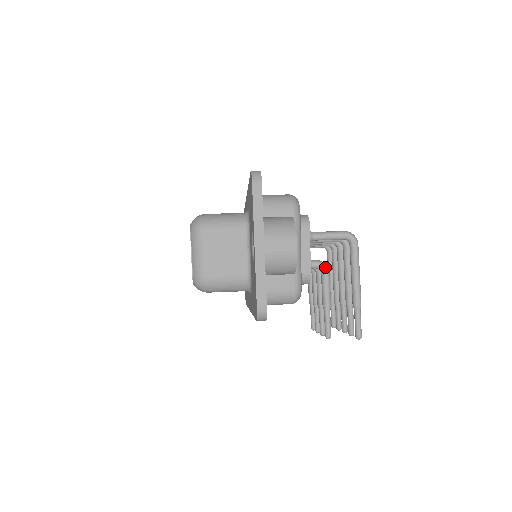
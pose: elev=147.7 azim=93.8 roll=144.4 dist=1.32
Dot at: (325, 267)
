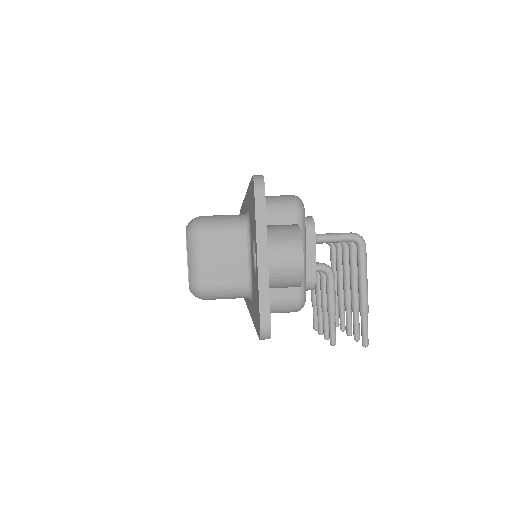
Dot at: (330, 271)
